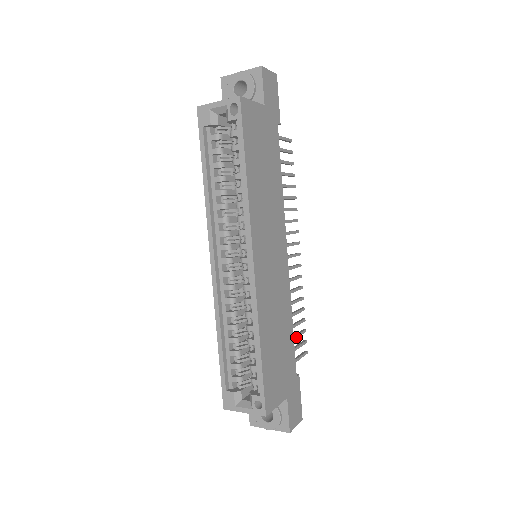
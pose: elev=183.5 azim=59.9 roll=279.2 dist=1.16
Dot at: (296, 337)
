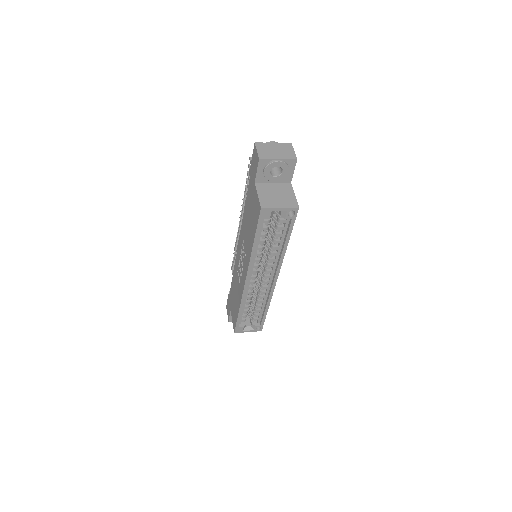
Dot at: occluded
